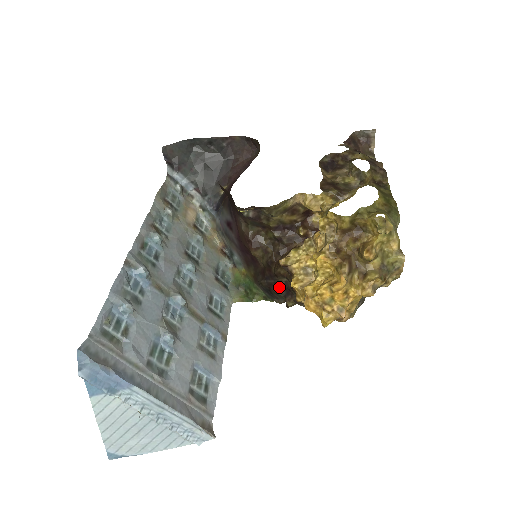
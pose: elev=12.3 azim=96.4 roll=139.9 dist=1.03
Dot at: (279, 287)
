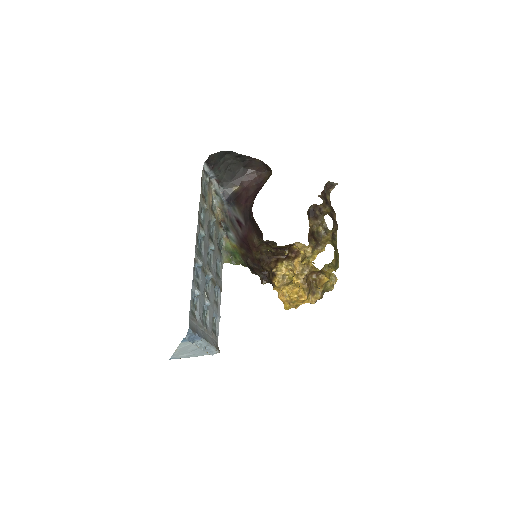
Dot at: (261, 272)
